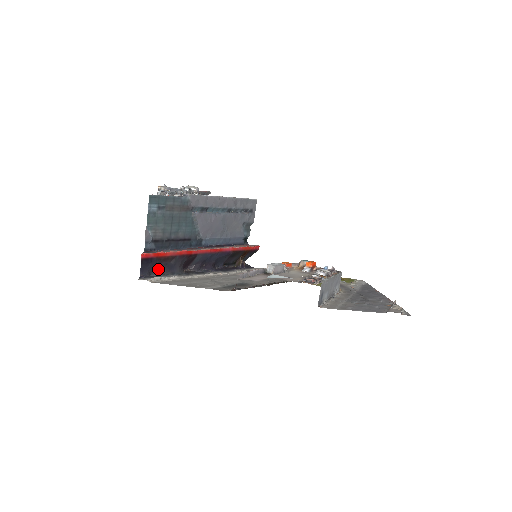
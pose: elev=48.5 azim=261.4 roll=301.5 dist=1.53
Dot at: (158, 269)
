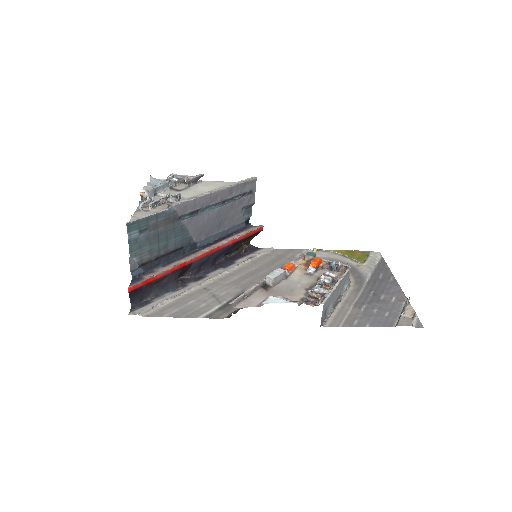
Dot at: (150, 293)
